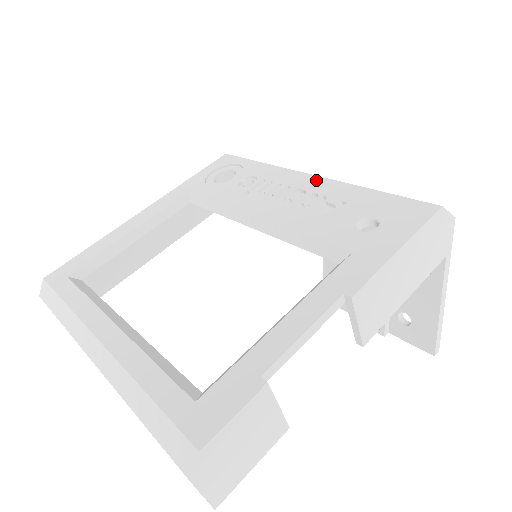
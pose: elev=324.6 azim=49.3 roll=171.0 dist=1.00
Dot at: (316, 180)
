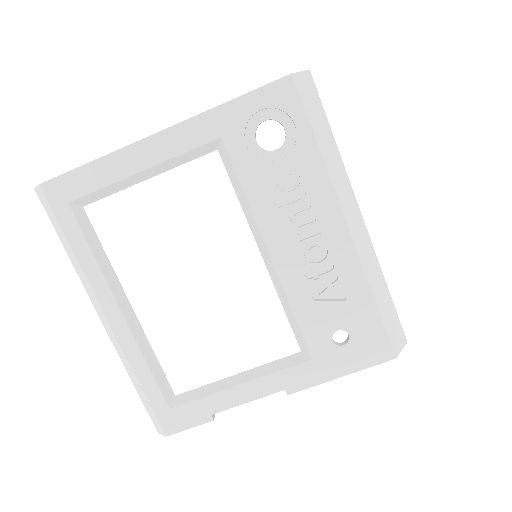
Dot at: (346, 243)
